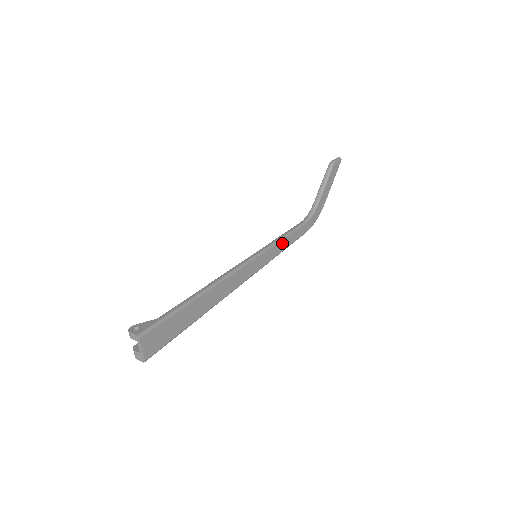
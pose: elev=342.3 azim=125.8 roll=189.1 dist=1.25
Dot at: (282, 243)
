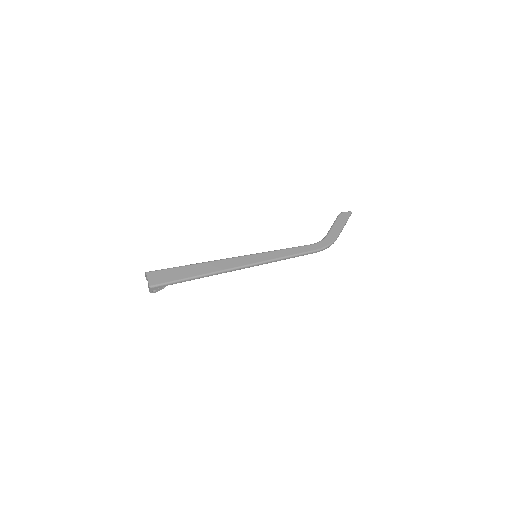
Dot at: (284, 252)
